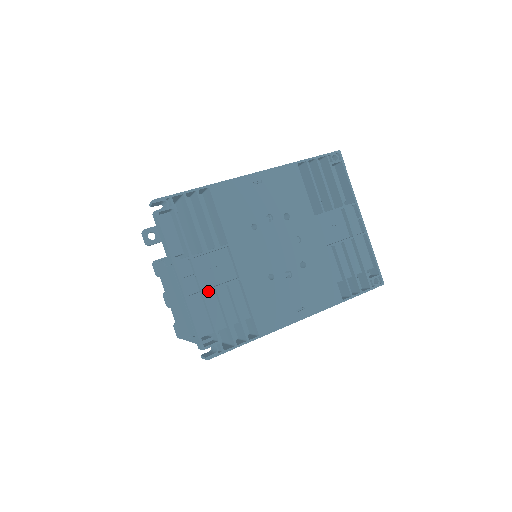
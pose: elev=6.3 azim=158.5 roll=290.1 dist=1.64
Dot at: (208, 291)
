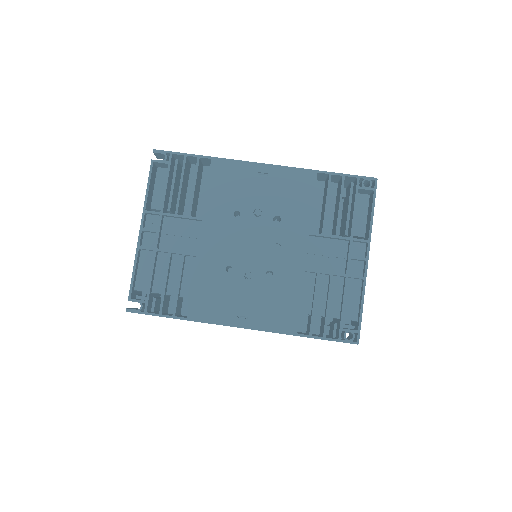
Dot at: (164, 252)
